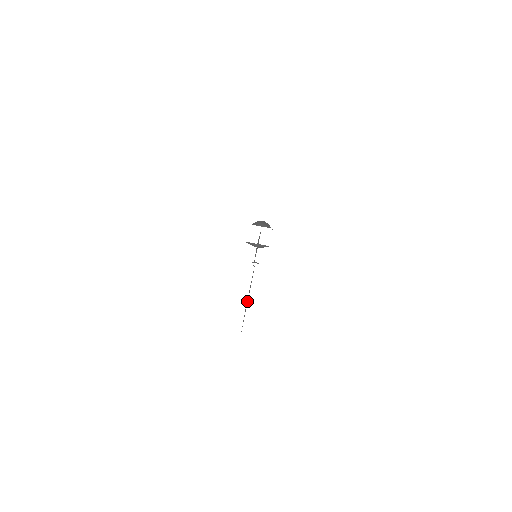
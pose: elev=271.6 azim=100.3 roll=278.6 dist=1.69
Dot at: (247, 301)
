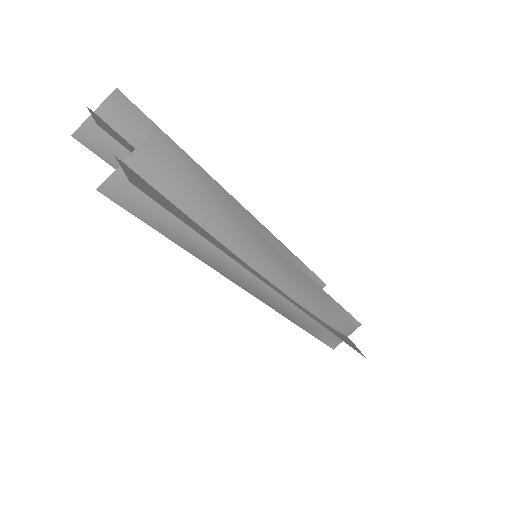
Dot at: (241, 262)
